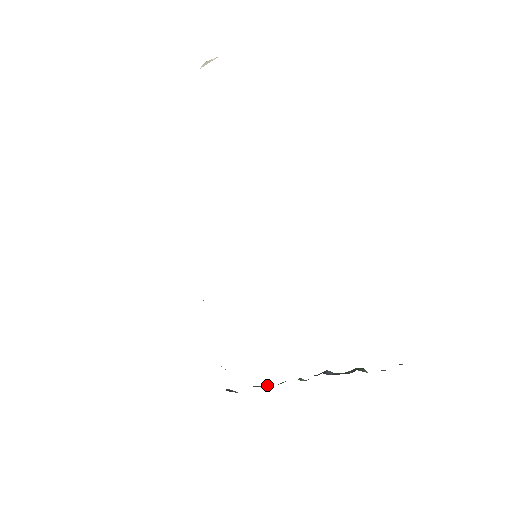
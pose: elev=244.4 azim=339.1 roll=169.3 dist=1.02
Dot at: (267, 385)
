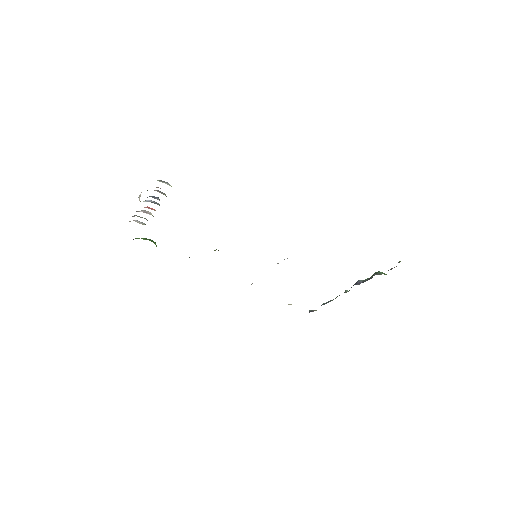
Dot at: (329, 301)
